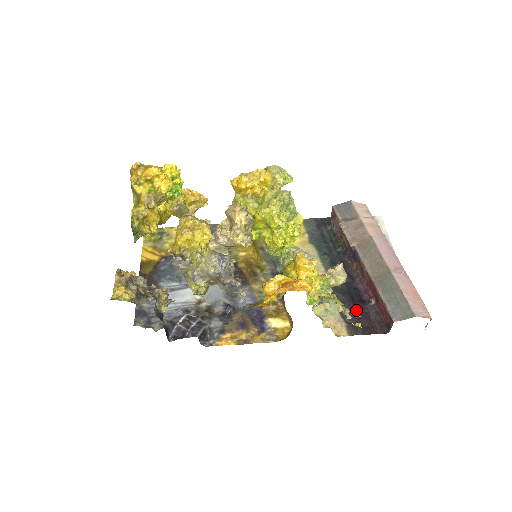
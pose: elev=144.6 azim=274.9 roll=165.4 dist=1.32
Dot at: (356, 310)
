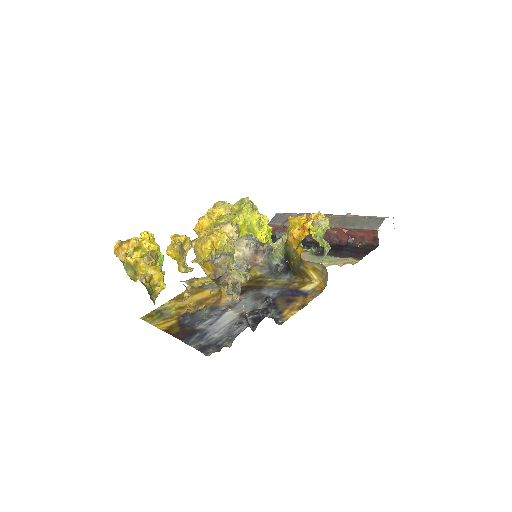
Dot at: (347, 251)
